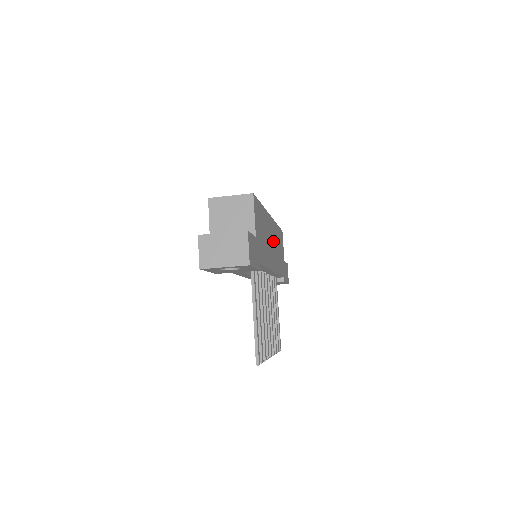
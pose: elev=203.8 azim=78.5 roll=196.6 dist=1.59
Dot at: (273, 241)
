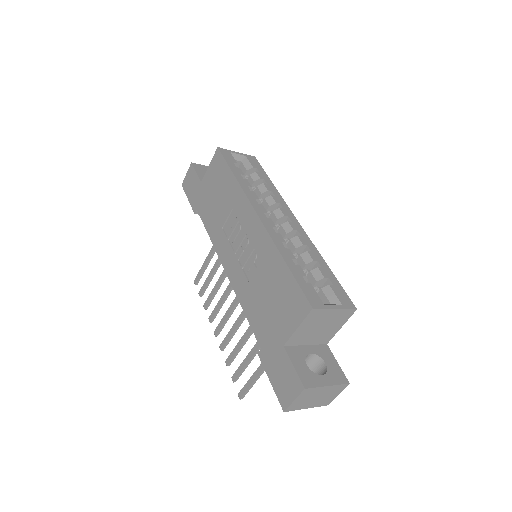
Dot at: occluded
